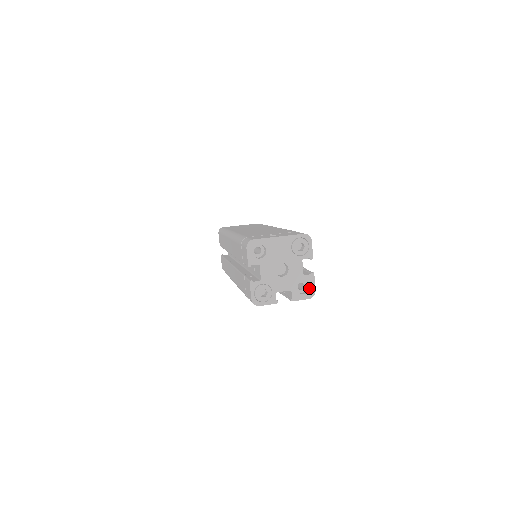
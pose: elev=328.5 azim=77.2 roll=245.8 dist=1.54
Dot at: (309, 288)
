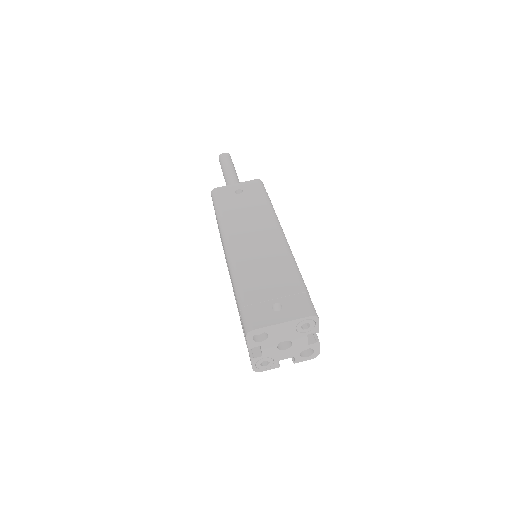
Dot at: (313, 351)
